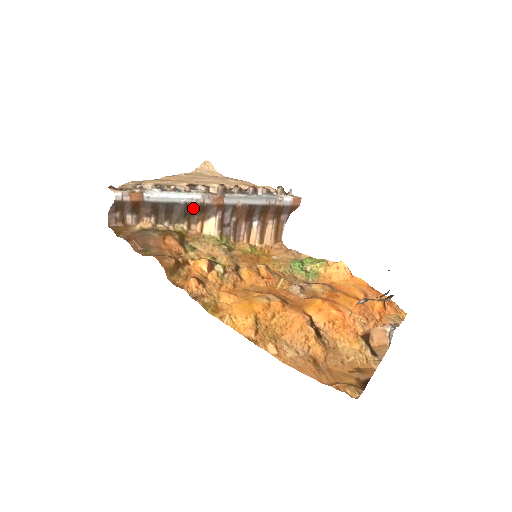
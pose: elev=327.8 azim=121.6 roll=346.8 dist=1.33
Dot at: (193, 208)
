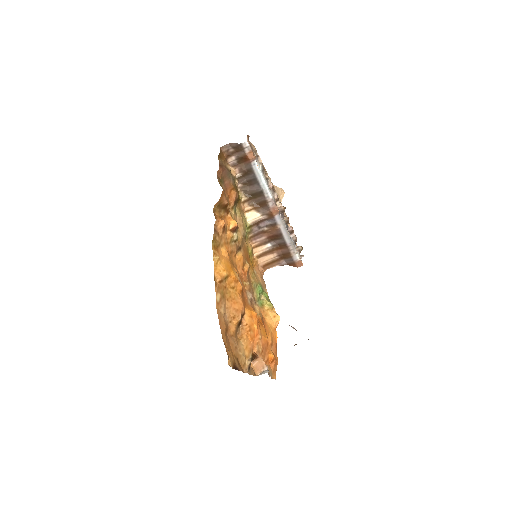
Dot at: (260, 197)
